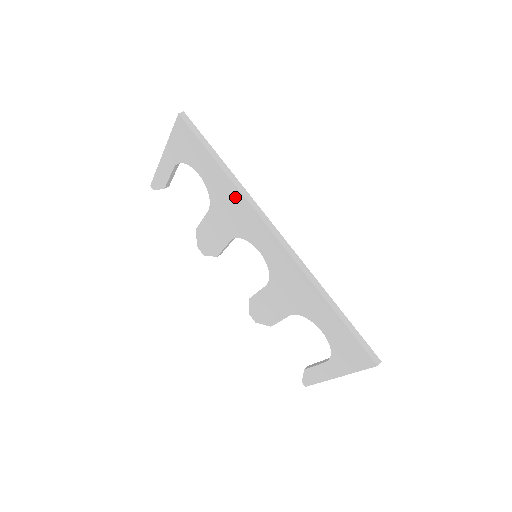
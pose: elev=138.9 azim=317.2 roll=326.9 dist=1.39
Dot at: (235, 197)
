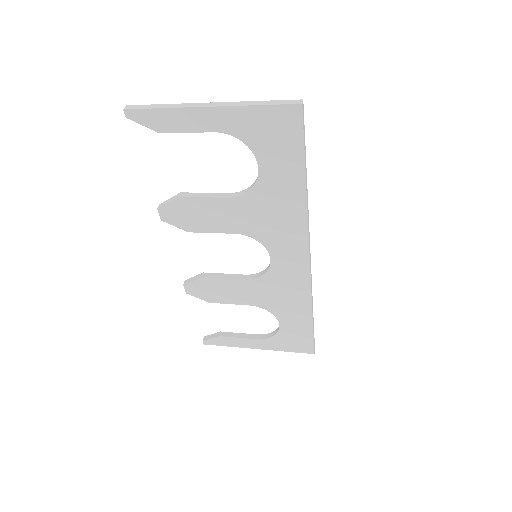
Dot at: (294, 214)
